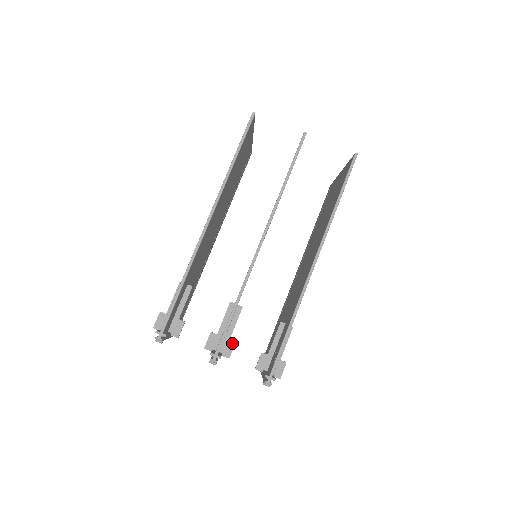
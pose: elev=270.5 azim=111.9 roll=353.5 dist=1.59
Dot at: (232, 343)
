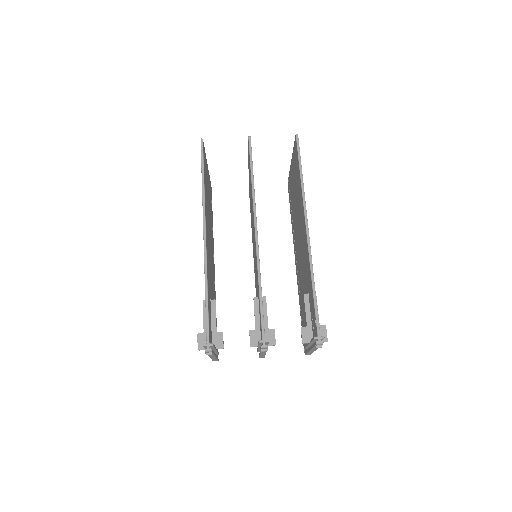
Dot at: (272, 331)
